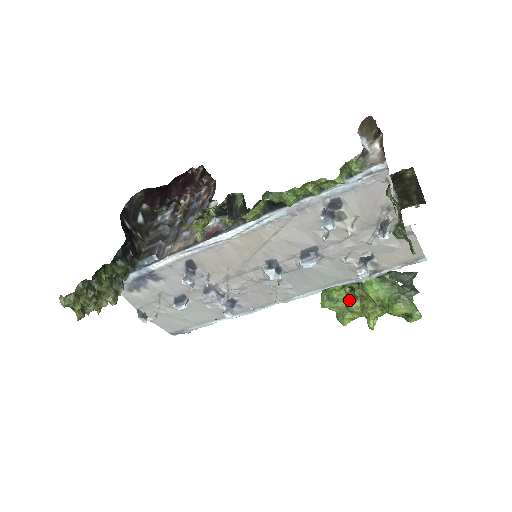
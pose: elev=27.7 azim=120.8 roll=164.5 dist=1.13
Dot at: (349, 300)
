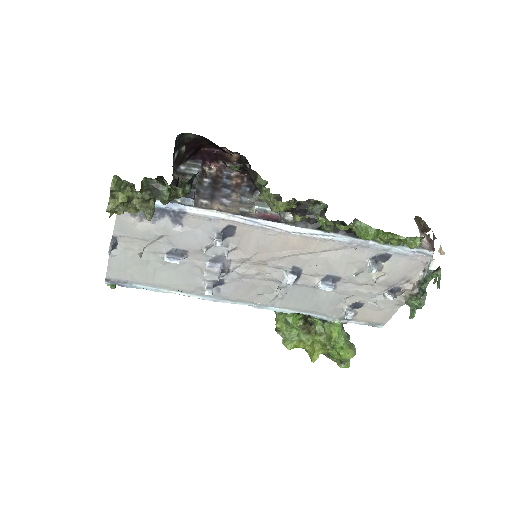
Dot at: (303, 331)
